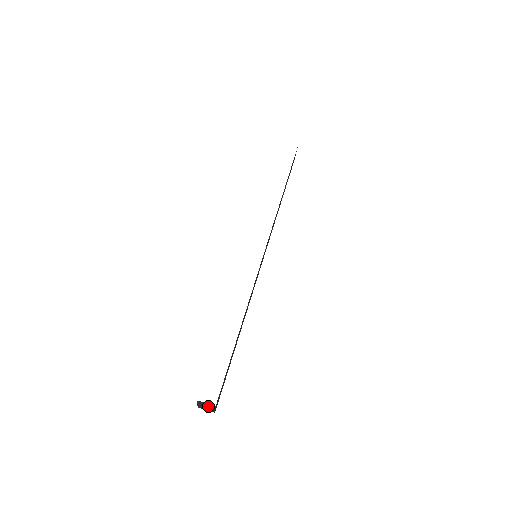
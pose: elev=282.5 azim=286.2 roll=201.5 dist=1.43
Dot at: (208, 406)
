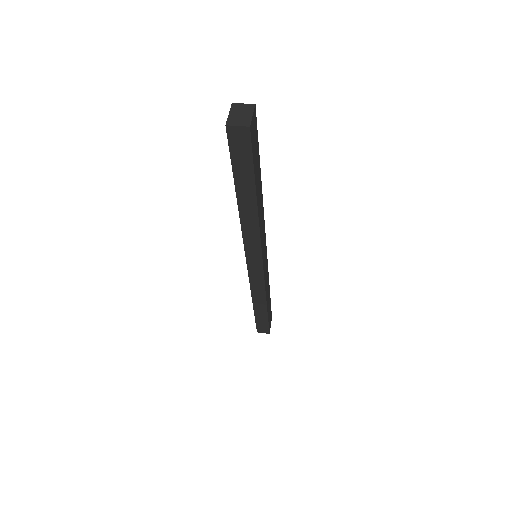
Dot at: (244, 112)
